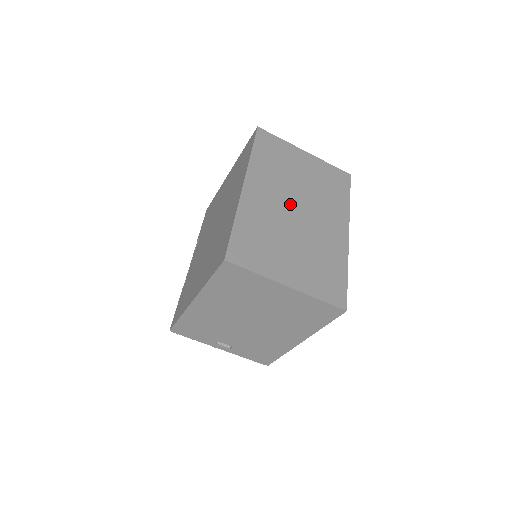
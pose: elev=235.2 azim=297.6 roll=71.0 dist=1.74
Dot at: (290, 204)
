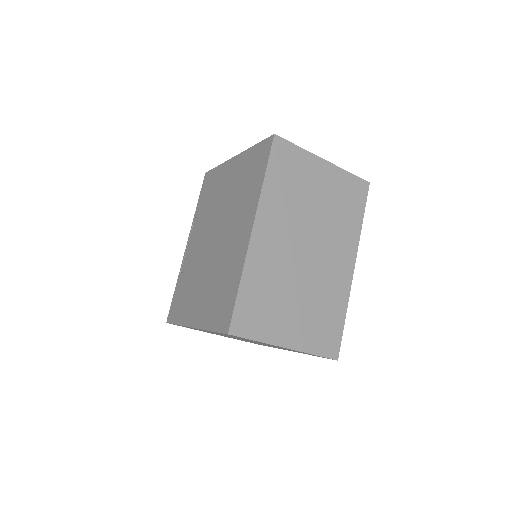
Dot at: (300, 244)
